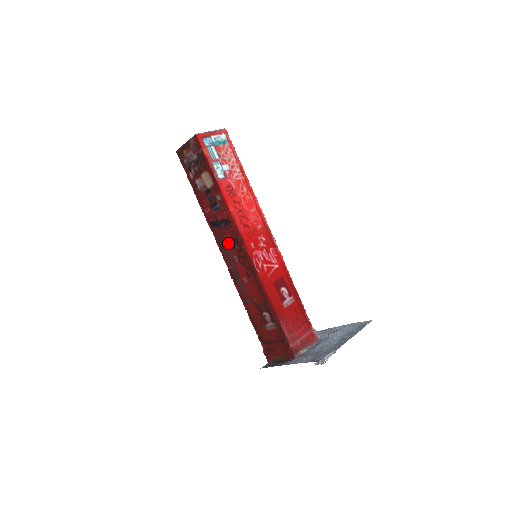
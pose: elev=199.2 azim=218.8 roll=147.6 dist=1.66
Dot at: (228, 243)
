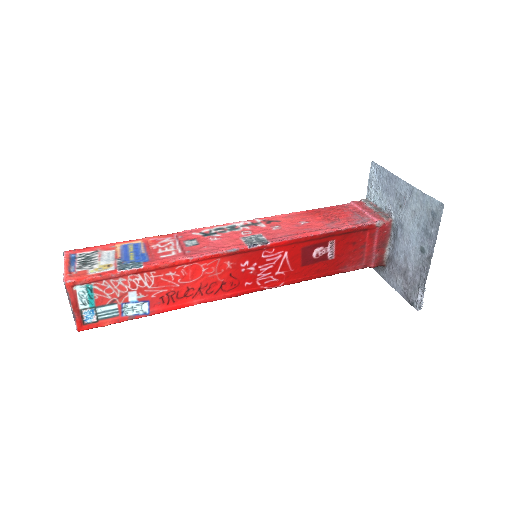
Dot at: occluded
